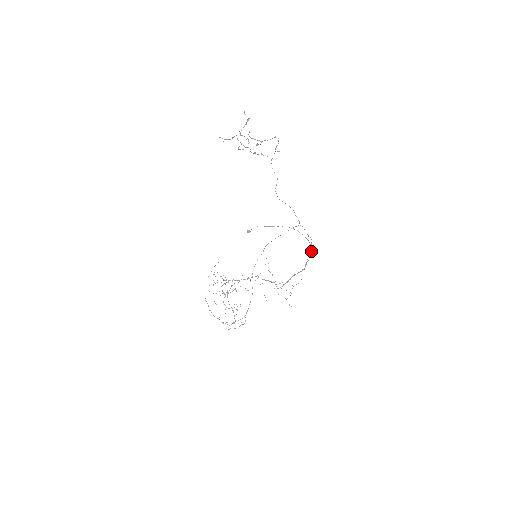
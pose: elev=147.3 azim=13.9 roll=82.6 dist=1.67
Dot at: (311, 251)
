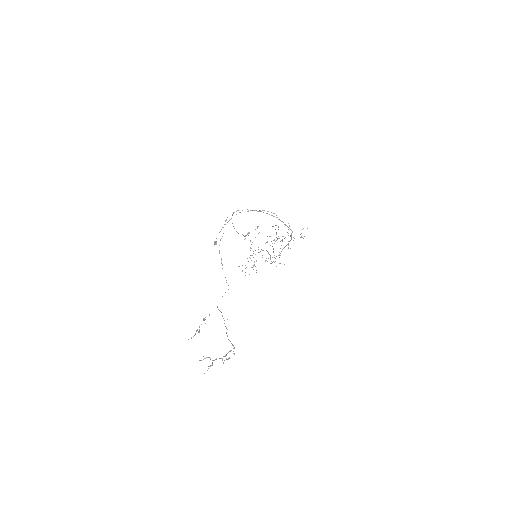
Dot at: occluded
